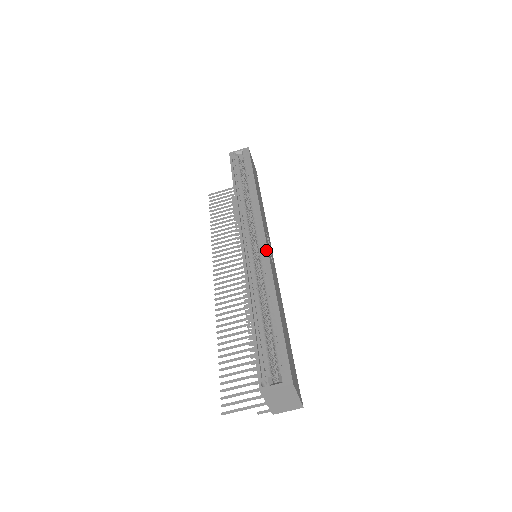
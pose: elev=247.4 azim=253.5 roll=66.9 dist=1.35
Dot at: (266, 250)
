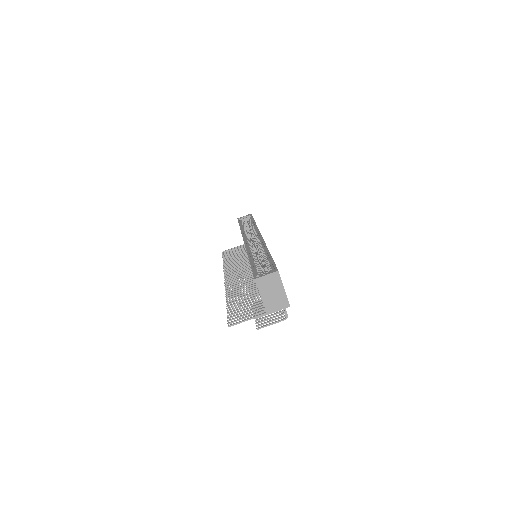
Dot at: (262, 239)
